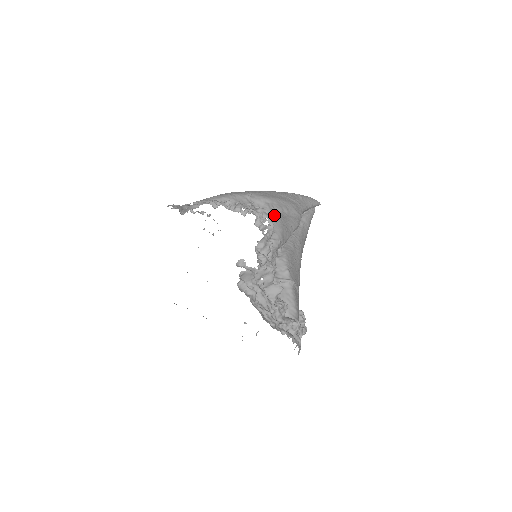
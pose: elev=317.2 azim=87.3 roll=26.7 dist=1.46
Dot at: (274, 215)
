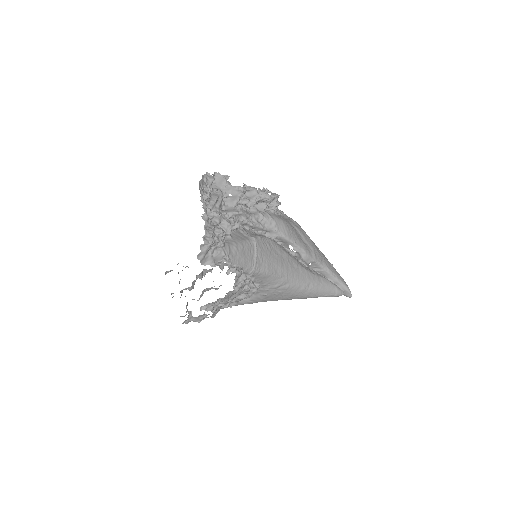
Dot at: (288, 220)
